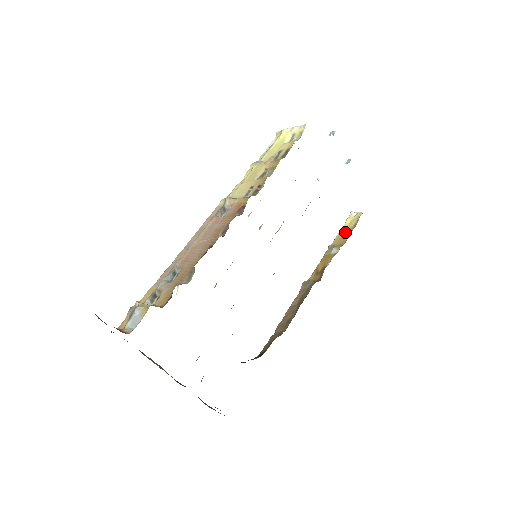
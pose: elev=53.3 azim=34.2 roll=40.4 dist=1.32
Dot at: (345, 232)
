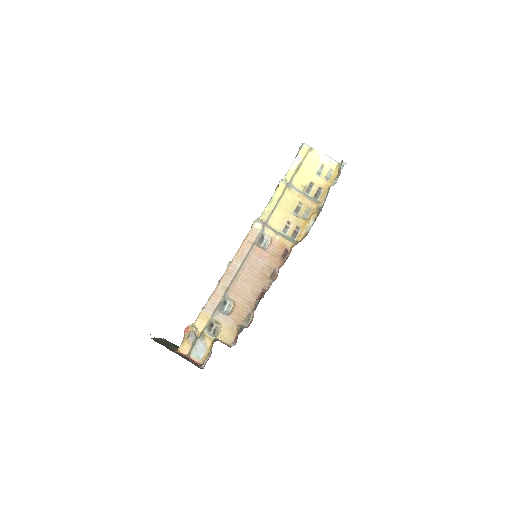
Dot at: occluded
